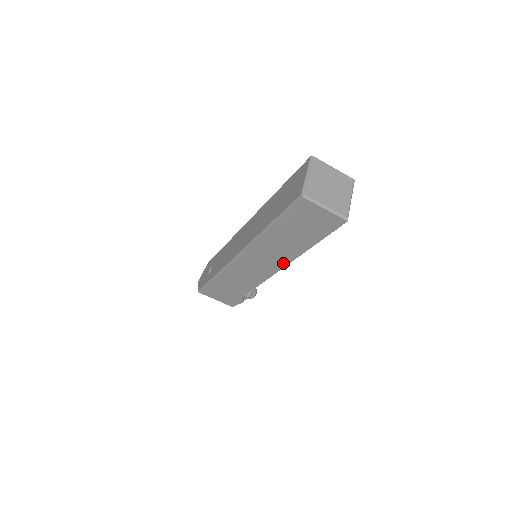
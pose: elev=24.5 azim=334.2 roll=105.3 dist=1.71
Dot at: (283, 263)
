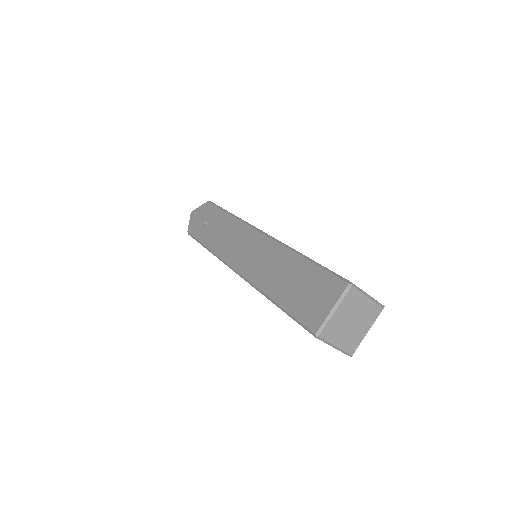
Dot at: occluded
